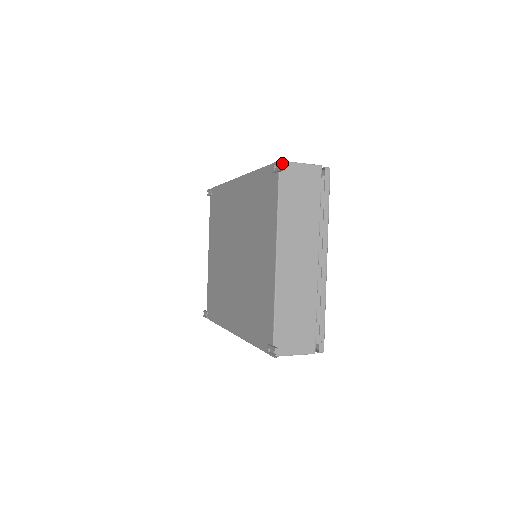
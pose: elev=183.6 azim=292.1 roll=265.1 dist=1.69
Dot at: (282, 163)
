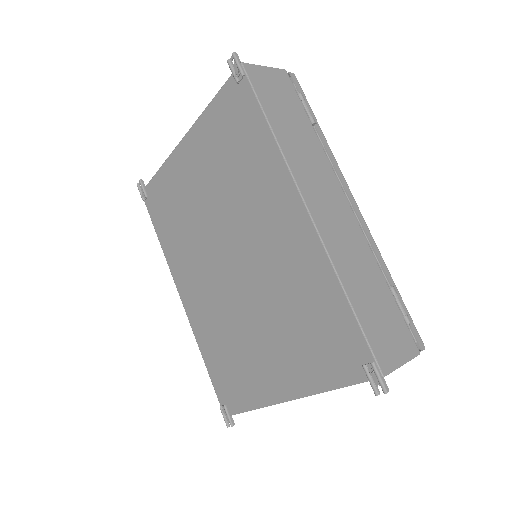
Dot at: occluded
